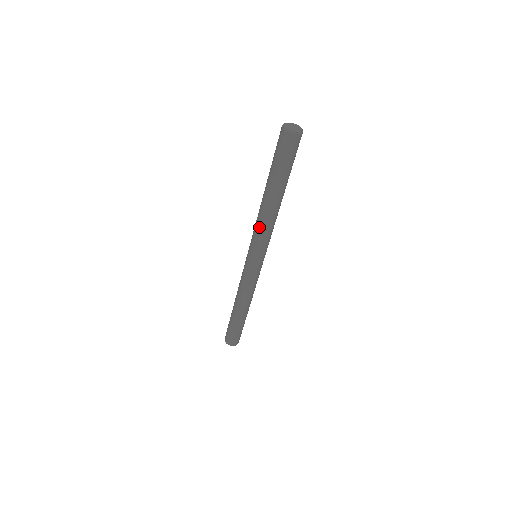
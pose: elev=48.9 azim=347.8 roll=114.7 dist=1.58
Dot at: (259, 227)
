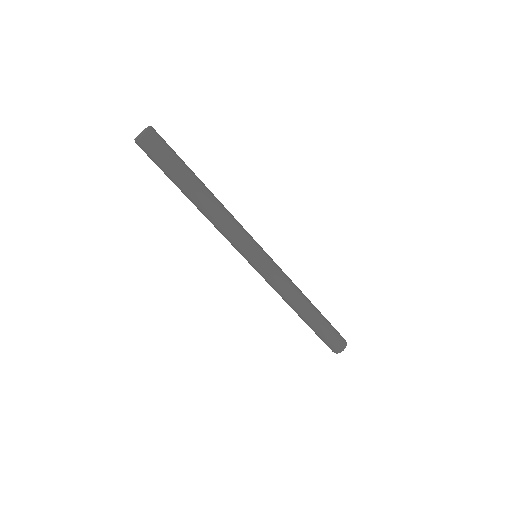
Dot at: (219, 231)
